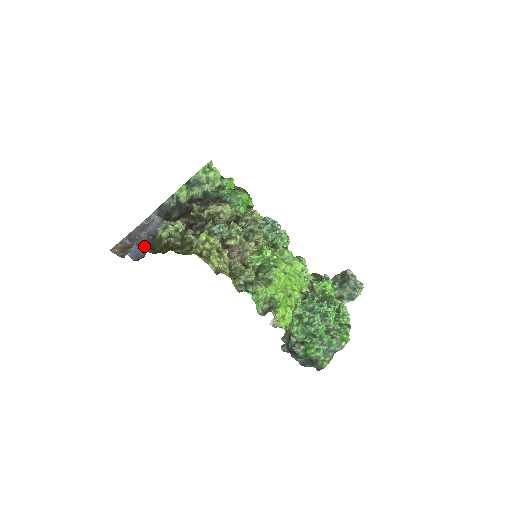
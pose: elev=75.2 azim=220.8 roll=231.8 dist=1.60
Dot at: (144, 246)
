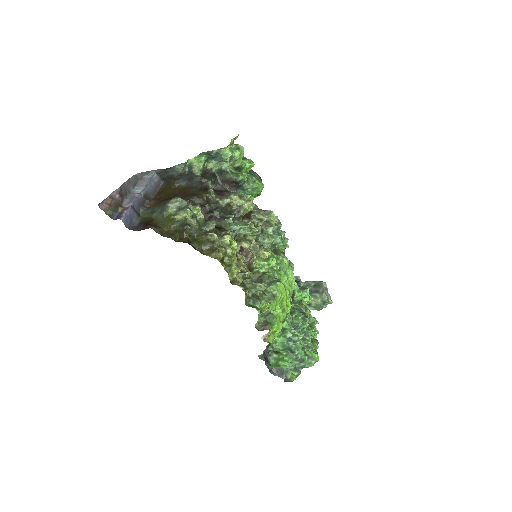
Dot at: (138, 209)
